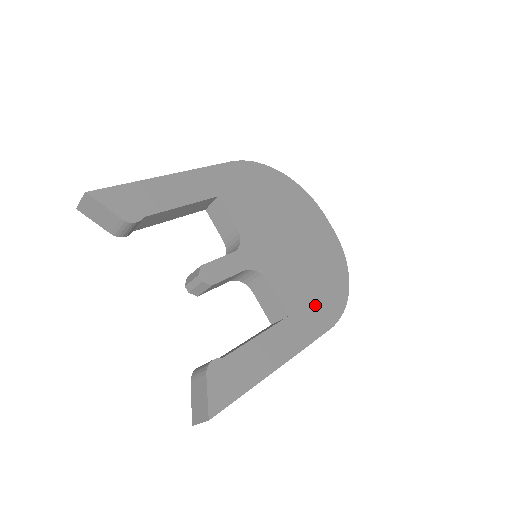
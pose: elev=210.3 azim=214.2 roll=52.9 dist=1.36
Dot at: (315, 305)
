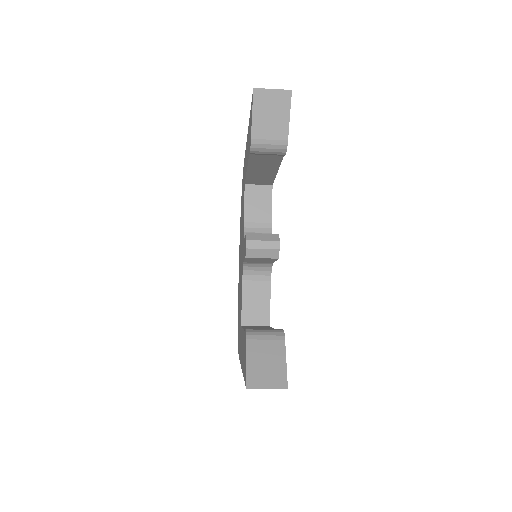
Dot at: occluded
